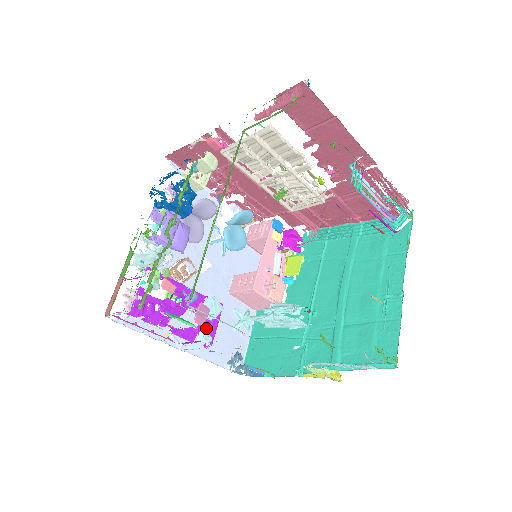
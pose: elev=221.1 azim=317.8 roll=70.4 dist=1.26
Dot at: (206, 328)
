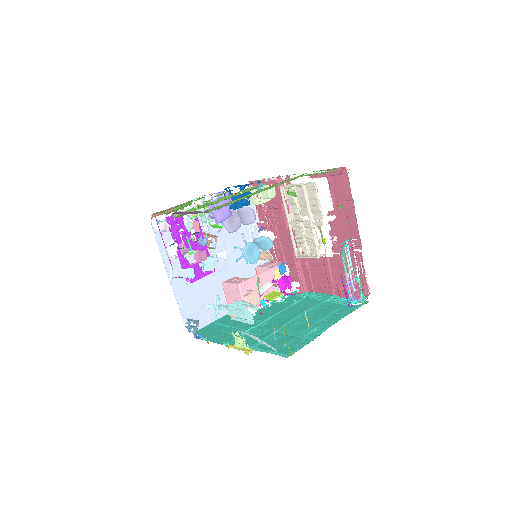
Dot at: (196, 271)
